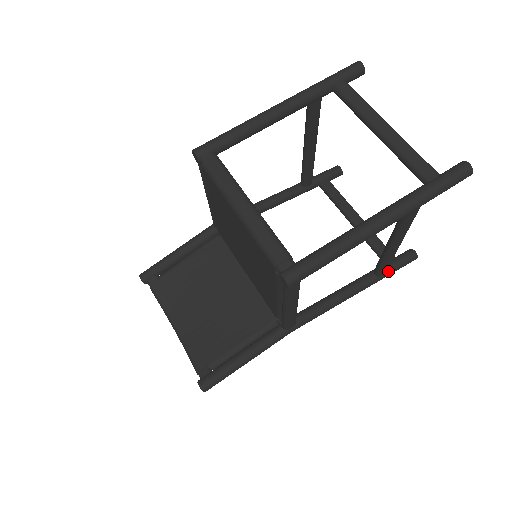
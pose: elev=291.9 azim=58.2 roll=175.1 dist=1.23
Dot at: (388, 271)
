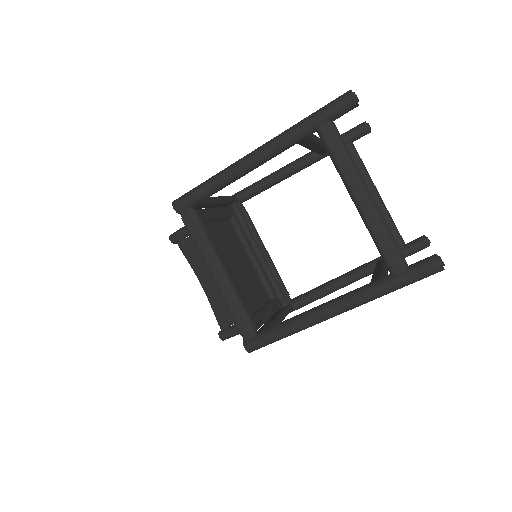
Dot at: occluded
